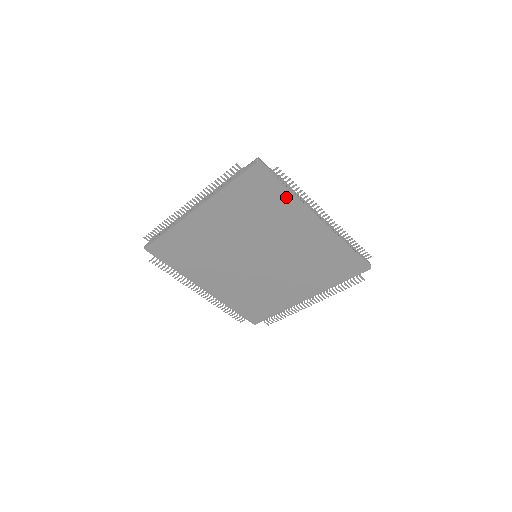
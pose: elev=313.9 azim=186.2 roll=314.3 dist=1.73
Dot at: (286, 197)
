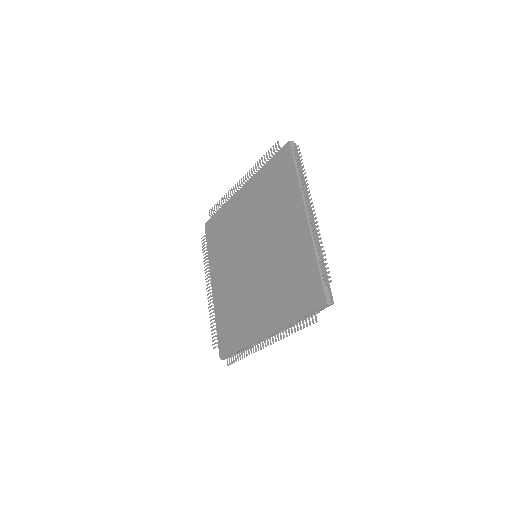
Dot at: (294, 181)
